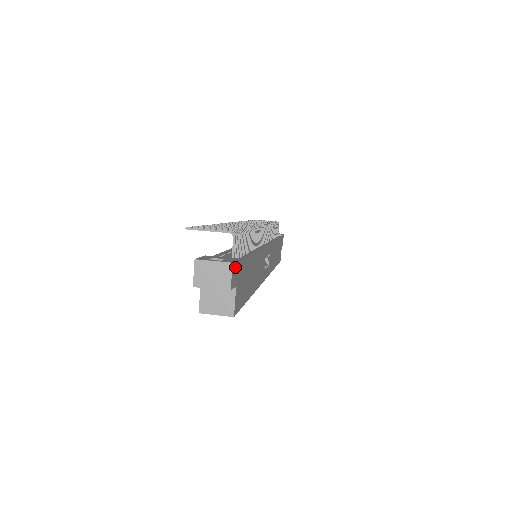
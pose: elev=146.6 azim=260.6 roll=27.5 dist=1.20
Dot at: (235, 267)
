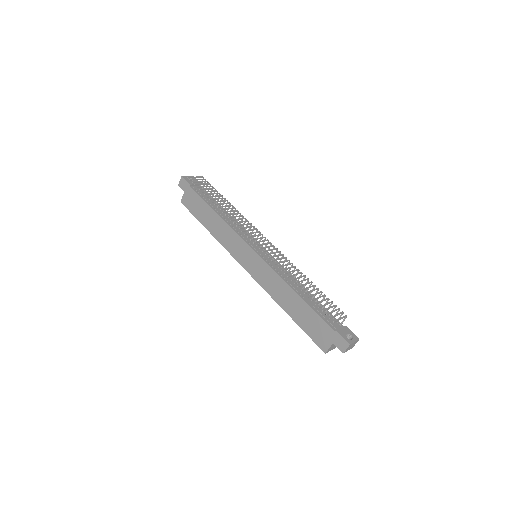
Dot at: (352, 335)
